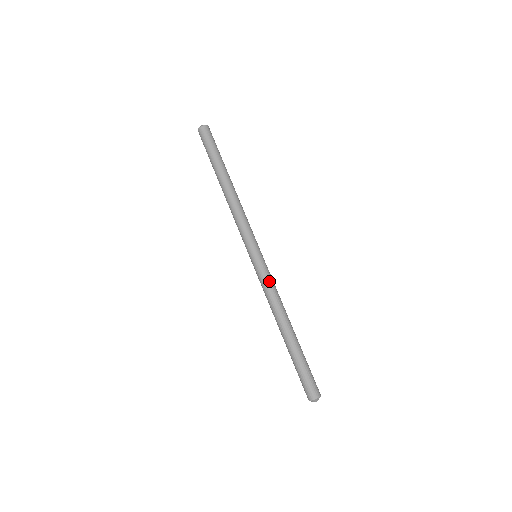
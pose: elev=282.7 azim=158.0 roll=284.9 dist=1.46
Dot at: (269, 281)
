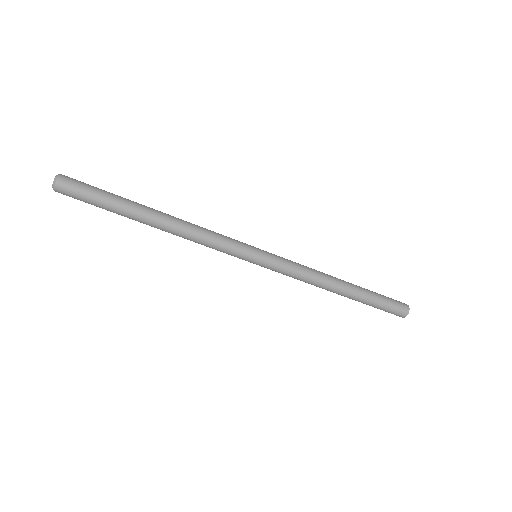
Dot at: (289, 274)
